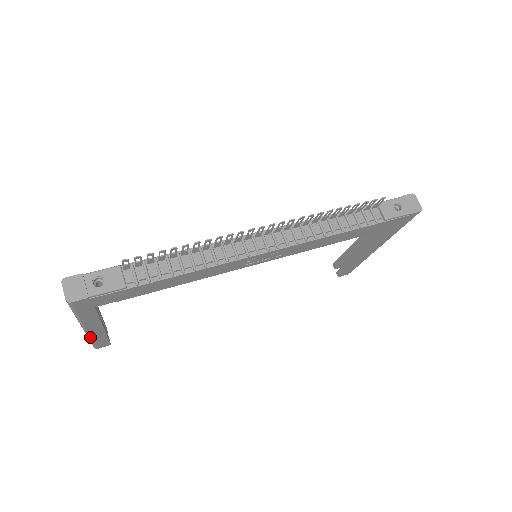
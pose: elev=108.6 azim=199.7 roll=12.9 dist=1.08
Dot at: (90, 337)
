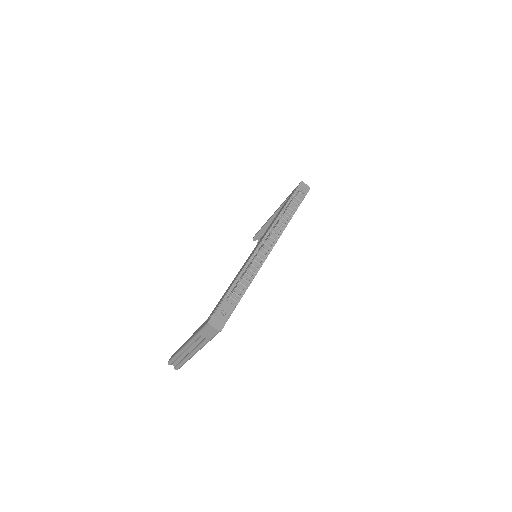
Dot at: occluded
